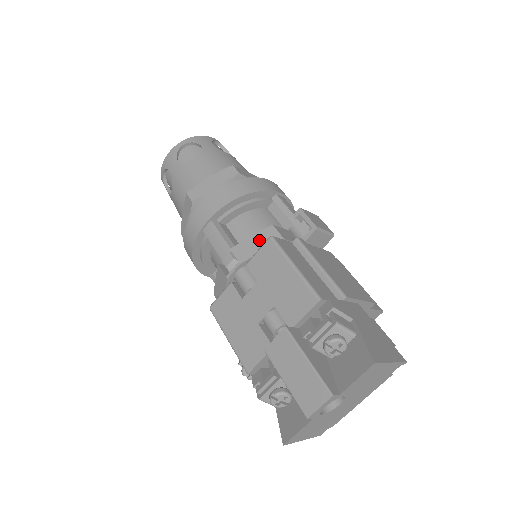
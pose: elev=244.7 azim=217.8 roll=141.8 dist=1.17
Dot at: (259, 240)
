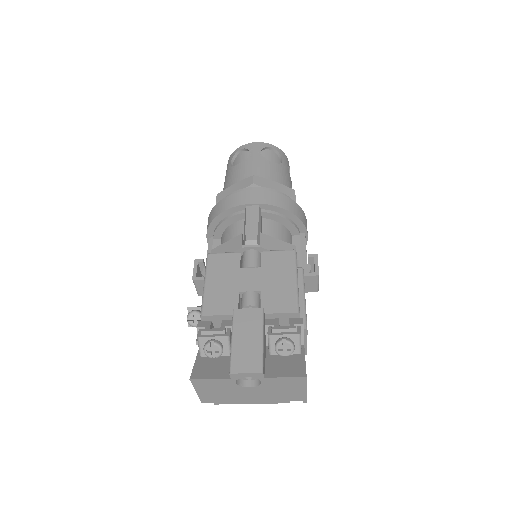
Dot at: (282, 246)
